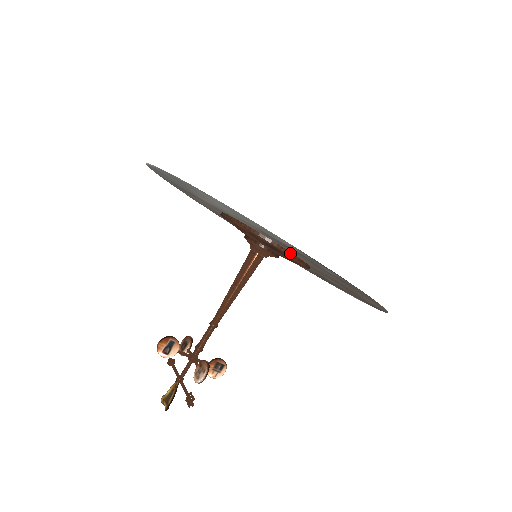
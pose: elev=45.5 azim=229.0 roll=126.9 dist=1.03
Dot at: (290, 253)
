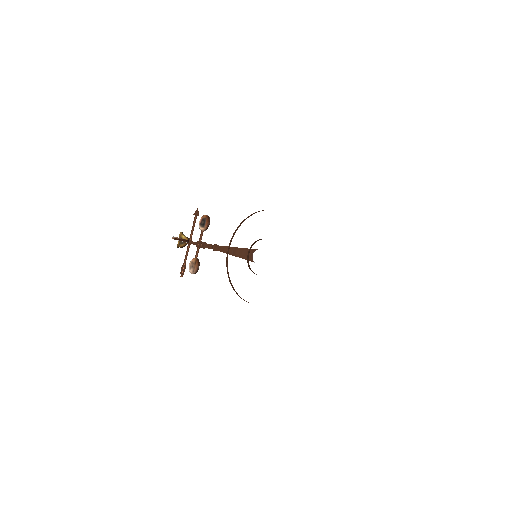
Dot at: occluded
